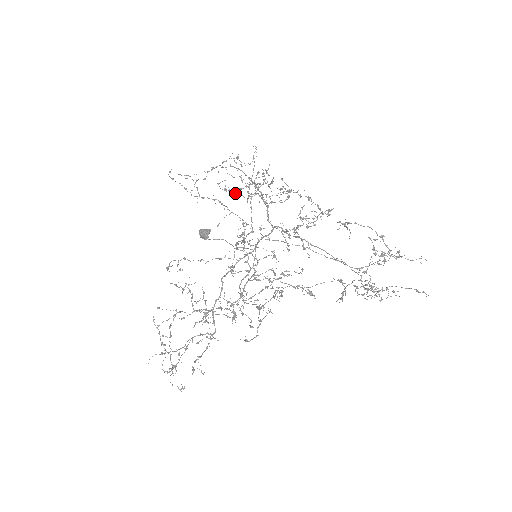
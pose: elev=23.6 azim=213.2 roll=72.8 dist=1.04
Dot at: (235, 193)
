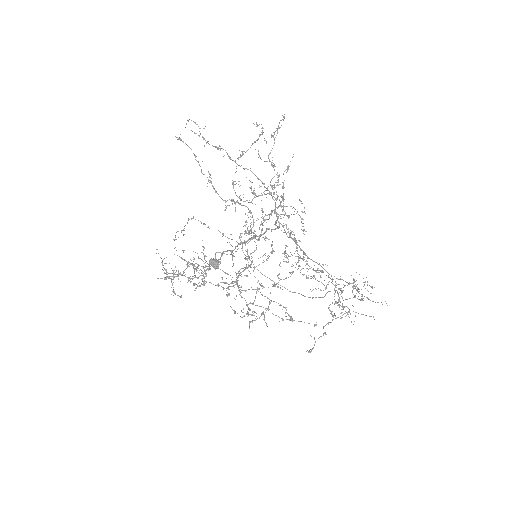
Dot at: (249, 200)
